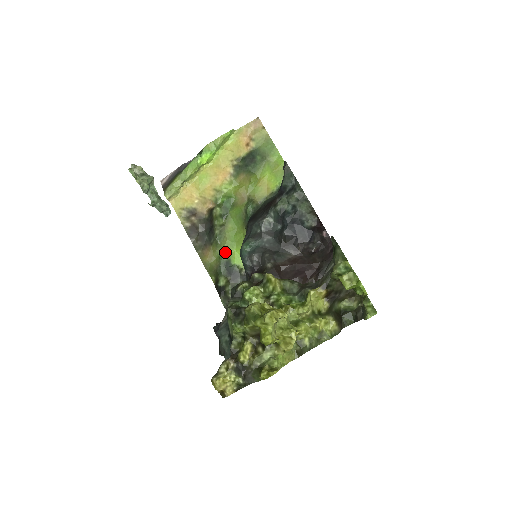
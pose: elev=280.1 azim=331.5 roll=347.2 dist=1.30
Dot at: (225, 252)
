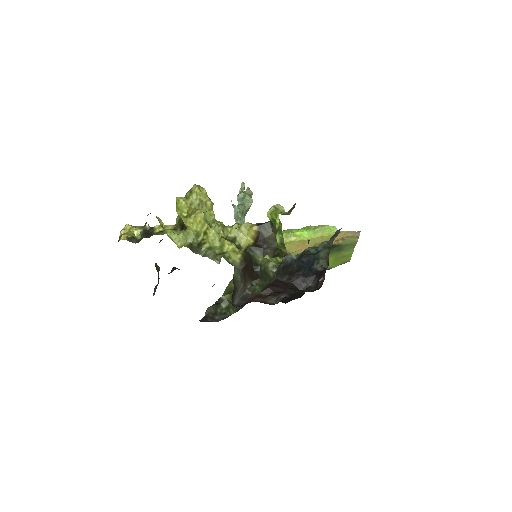
Dot at: occluded
